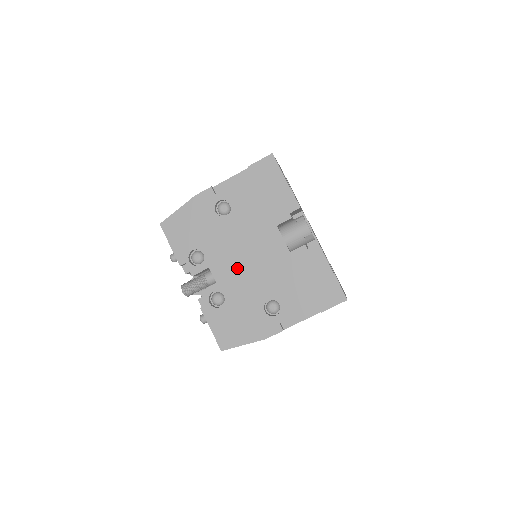
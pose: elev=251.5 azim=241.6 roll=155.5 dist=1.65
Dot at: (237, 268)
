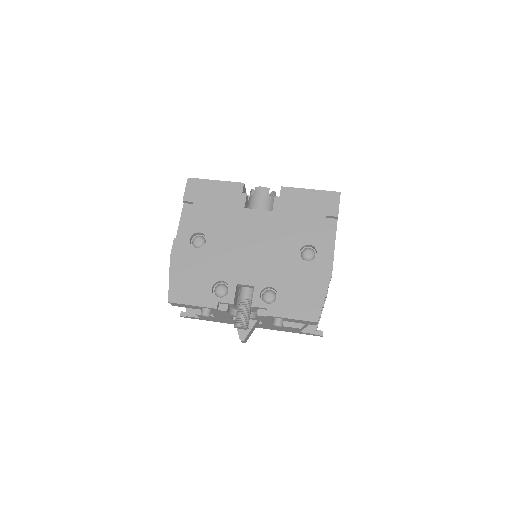
Dot at: (255, 260)
